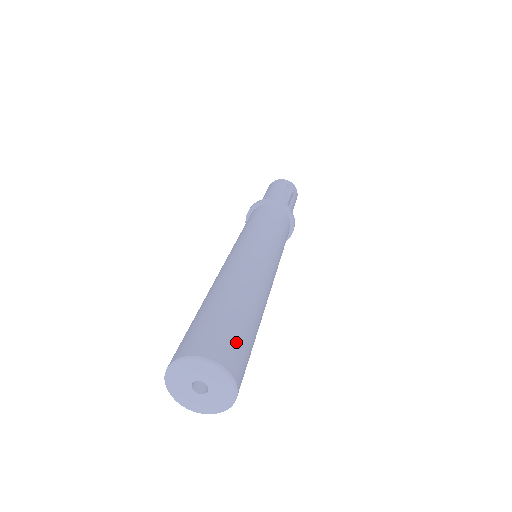
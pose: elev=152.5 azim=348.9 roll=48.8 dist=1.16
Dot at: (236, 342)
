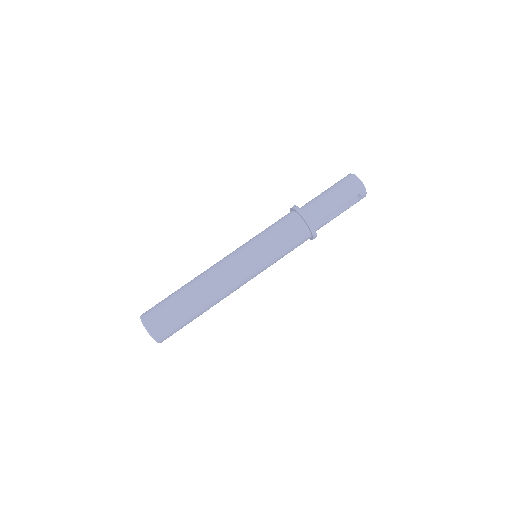
Dot at: (174, 331)
